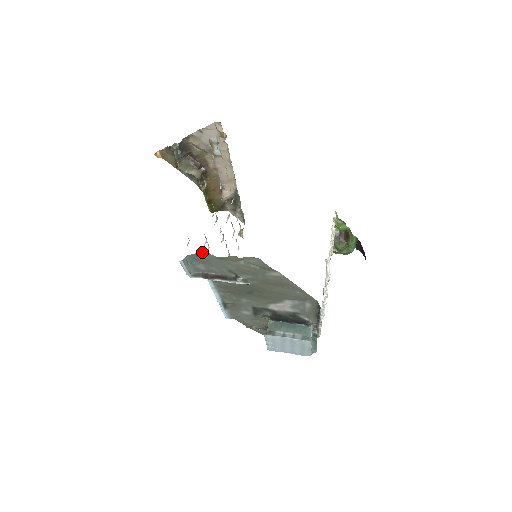
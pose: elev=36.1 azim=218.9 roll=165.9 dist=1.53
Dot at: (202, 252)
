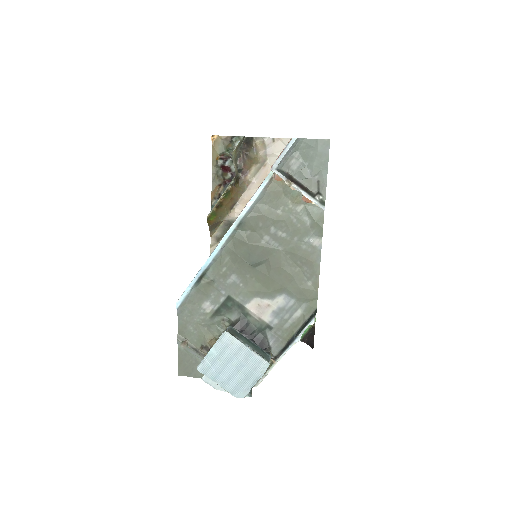
Dot at: (323, 141)
